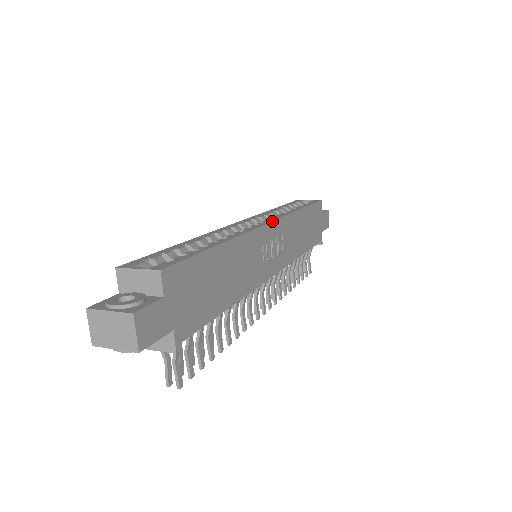
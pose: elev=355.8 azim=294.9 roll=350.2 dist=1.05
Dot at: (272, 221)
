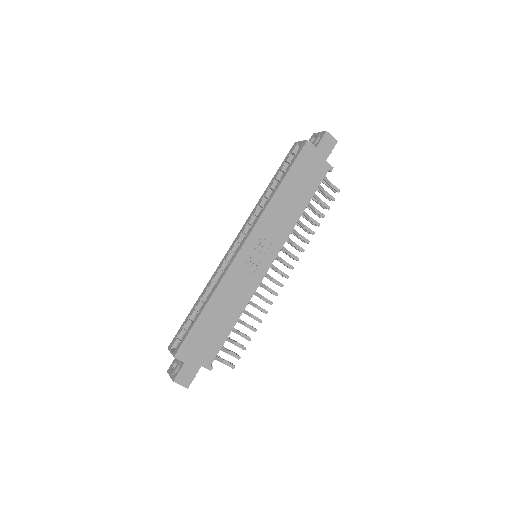
Dot at: (244, 242)
